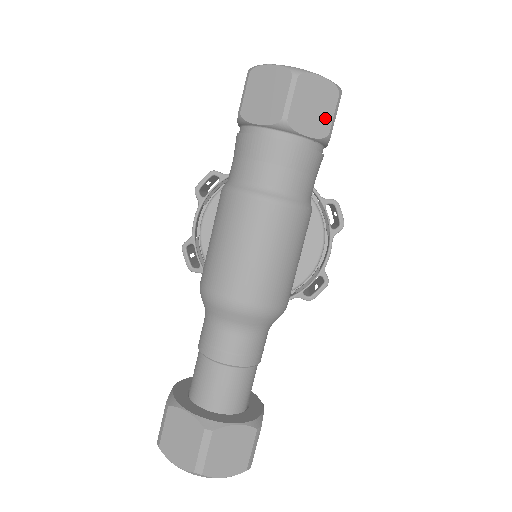
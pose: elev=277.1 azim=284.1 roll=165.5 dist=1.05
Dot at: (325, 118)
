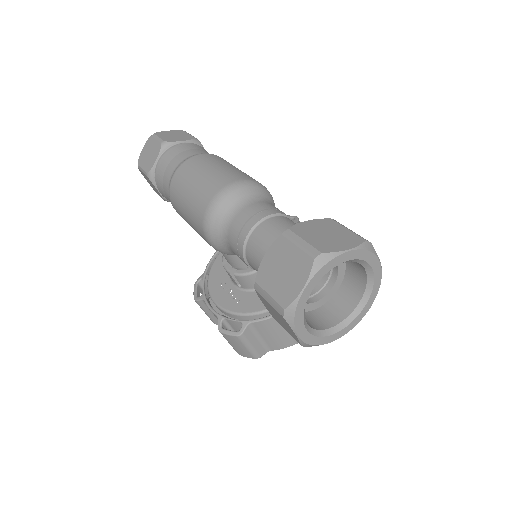
Dot at: (186, 136)
